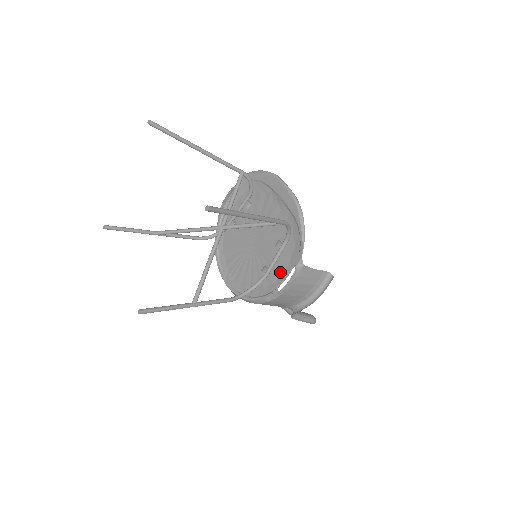
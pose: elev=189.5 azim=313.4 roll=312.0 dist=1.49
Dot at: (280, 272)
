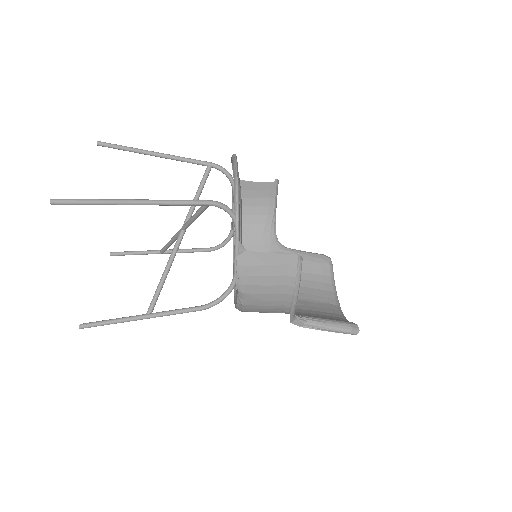
Dot at: occluded
